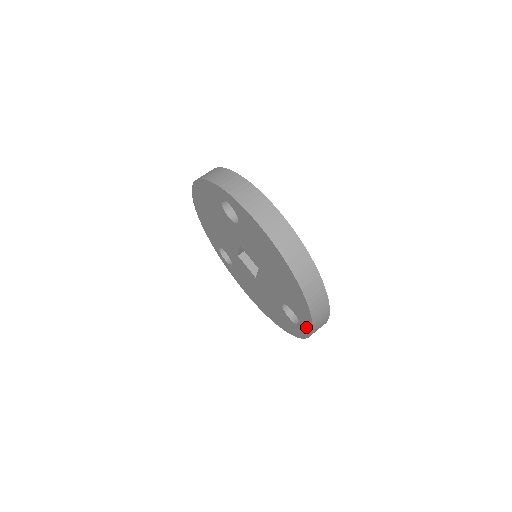
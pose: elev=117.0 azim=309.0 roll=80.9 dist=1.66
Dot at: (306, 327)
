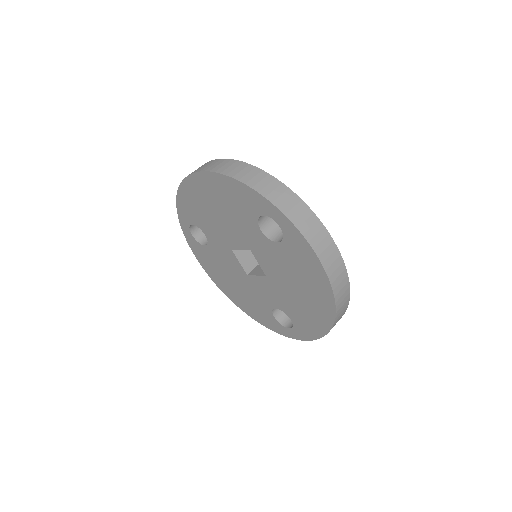
Dot at: (301, 335)
